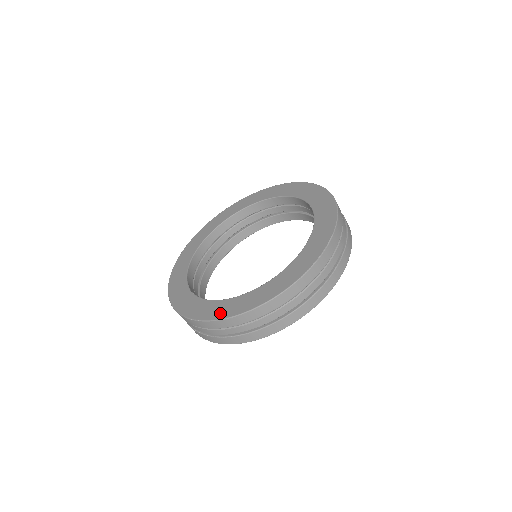
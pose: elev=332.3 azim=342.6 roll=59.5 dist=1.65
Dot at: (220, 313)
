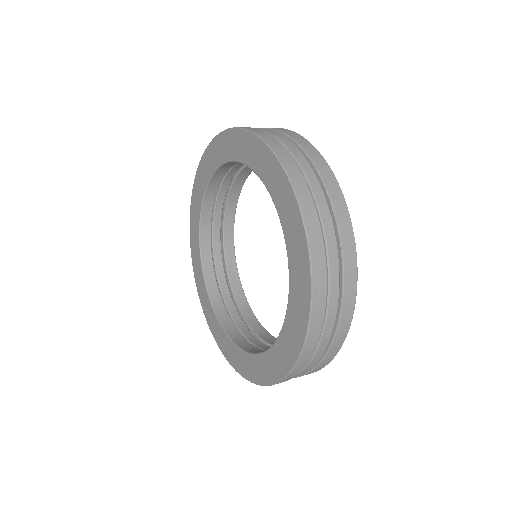
Dot at: (258, 376)
